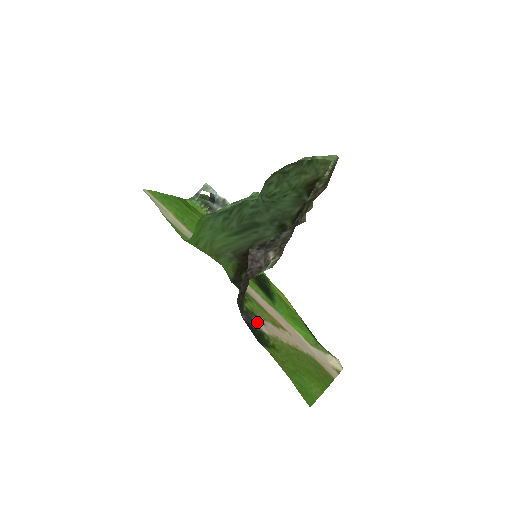
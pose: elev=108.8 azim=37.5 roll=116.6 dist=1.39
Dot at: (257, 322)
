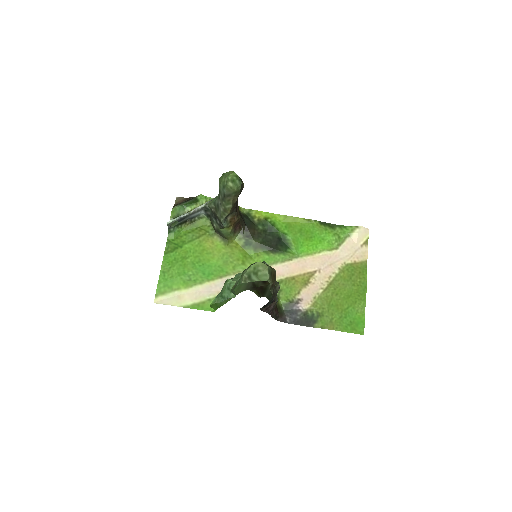
Dot at: (297, 307)
